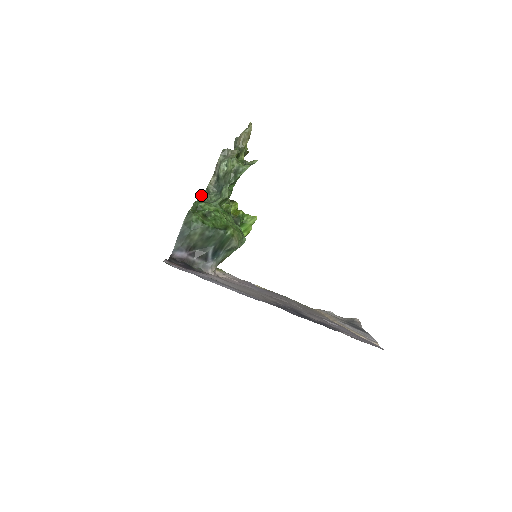
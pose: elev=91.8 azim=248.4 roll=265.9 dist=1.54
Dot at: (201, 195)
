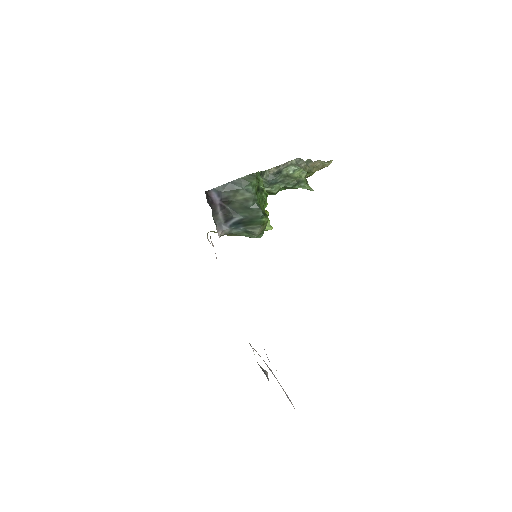
Dot at: (261, 171)
